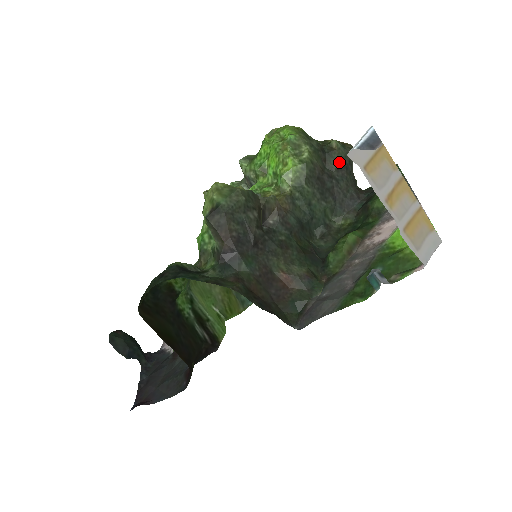
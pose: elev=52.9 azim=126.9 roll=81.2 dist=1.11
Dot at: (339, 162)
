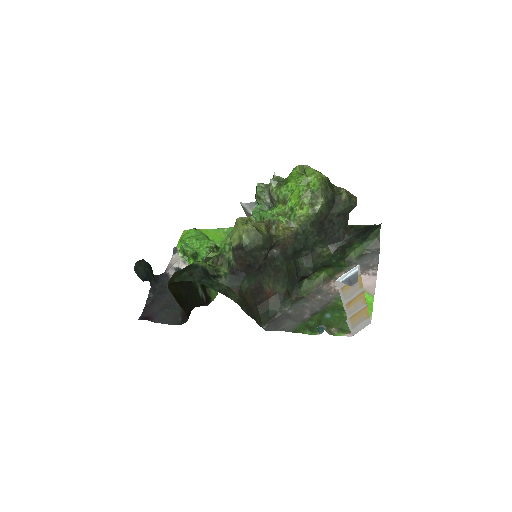
Dot at: (341, 212)
